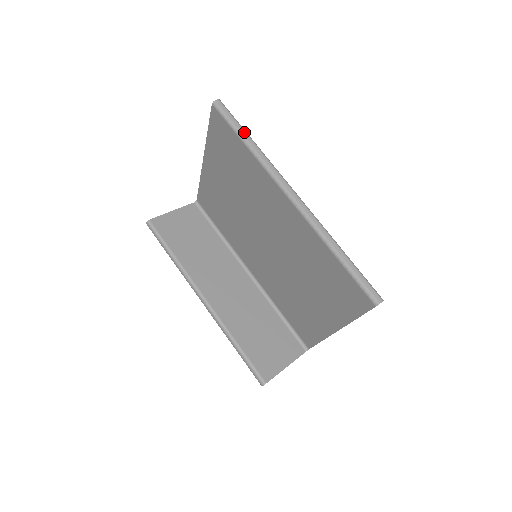
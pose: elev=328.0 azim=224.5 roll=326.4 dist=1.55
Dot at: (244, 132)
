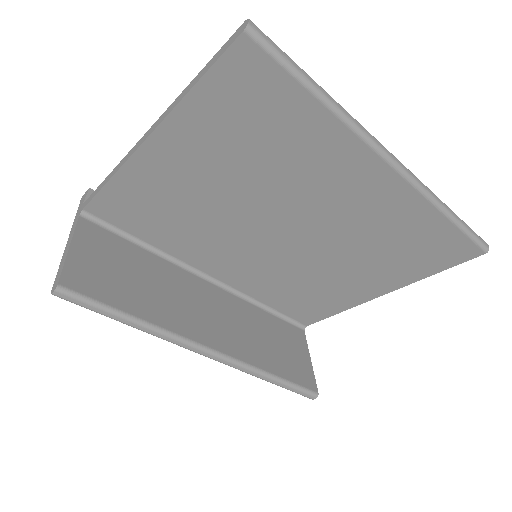
Dot at: (310, 77)
